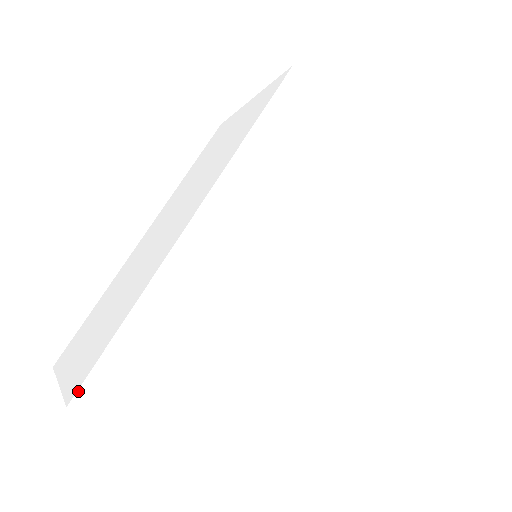
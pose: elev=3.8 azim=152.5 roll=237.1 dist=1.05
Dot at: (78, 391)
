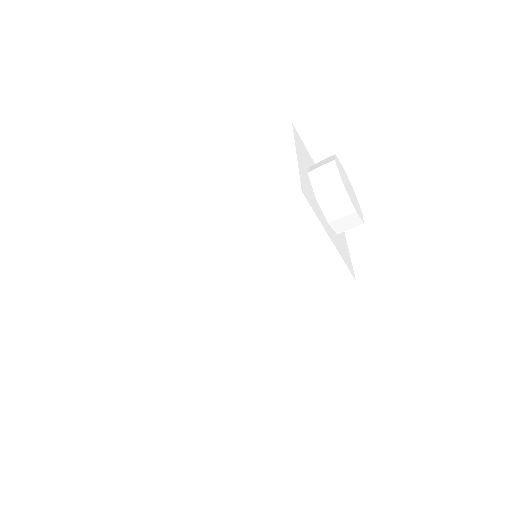
Dot at: (134, 363)
